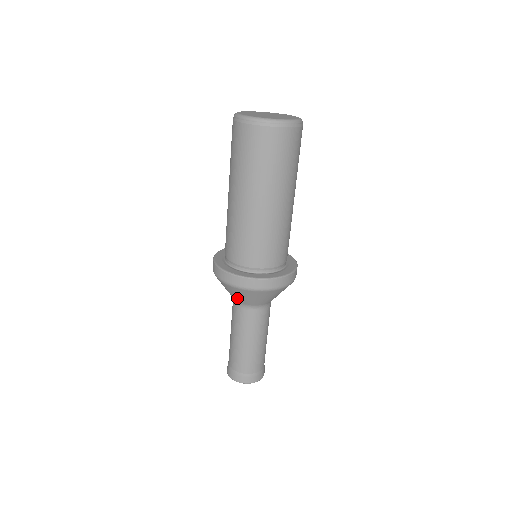
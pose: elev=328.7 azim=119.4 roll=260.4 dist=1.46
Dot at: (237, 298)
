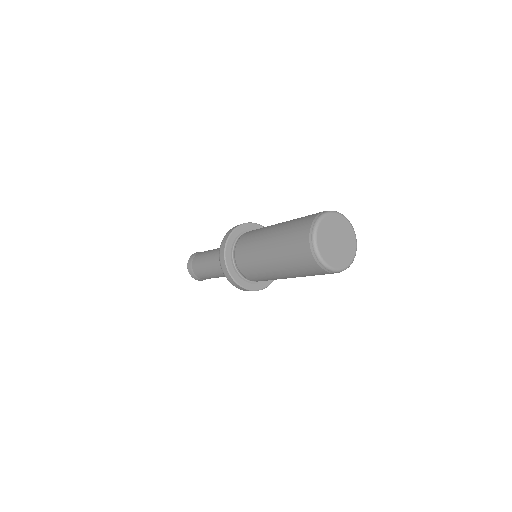
Dot at: occluded
